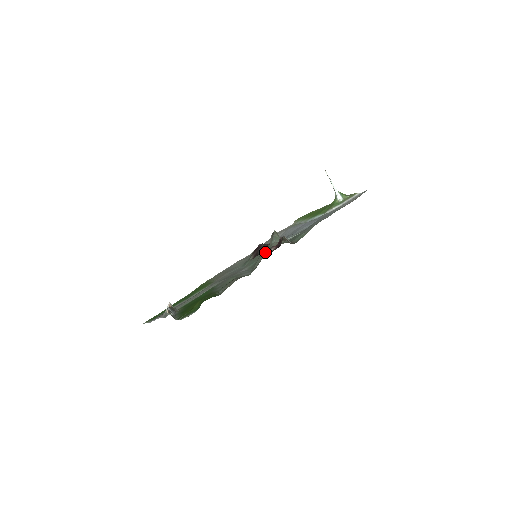
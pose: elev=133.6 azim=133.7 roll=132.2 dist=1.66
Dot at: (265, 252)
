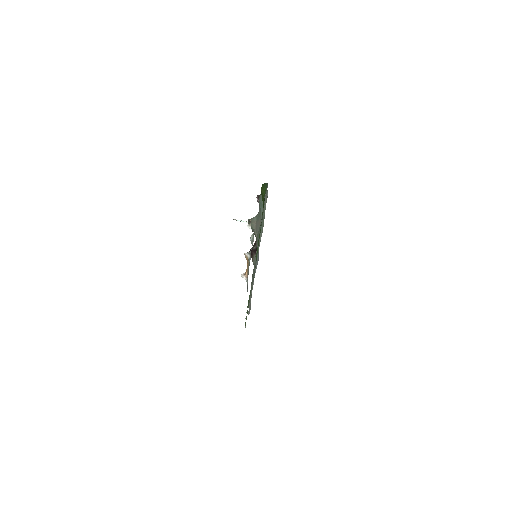
Dot at: (259, 217)
